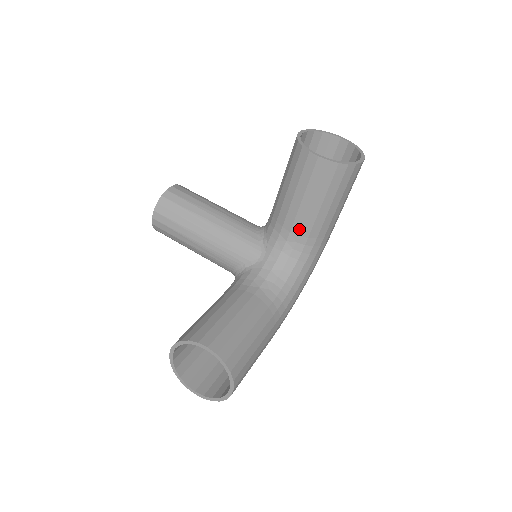
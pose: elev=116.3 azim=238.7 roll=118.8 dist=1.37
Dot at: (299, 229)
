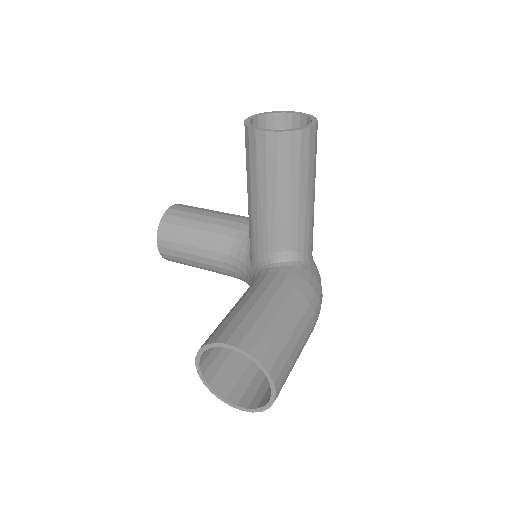
Dot at: occluded
